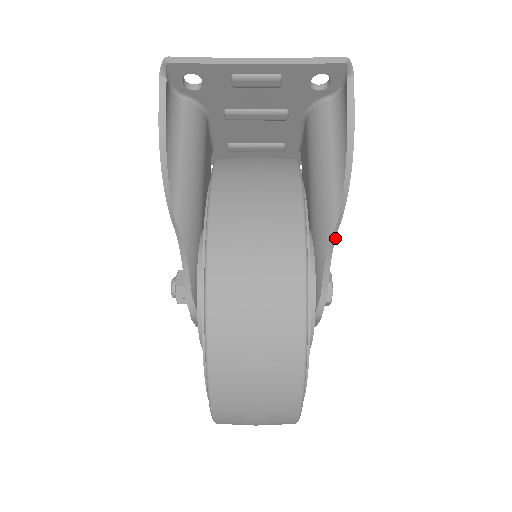
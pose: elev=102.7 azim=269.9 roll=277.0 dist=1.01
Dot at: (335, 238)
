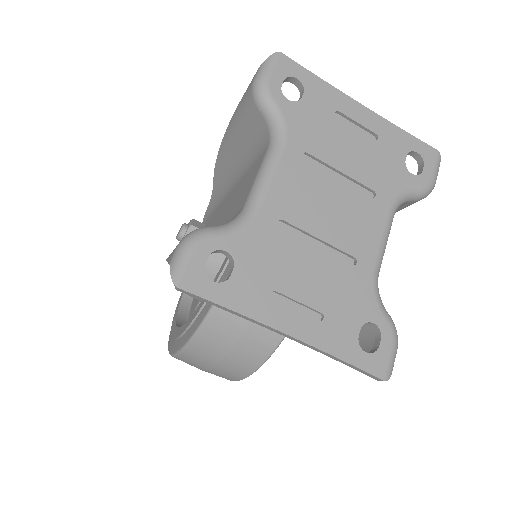
Dot at: occluded
